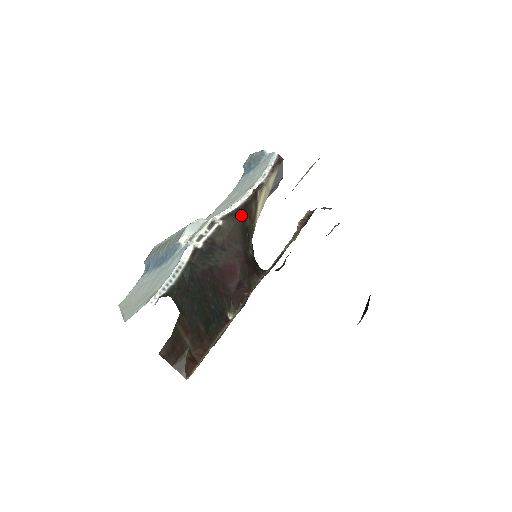
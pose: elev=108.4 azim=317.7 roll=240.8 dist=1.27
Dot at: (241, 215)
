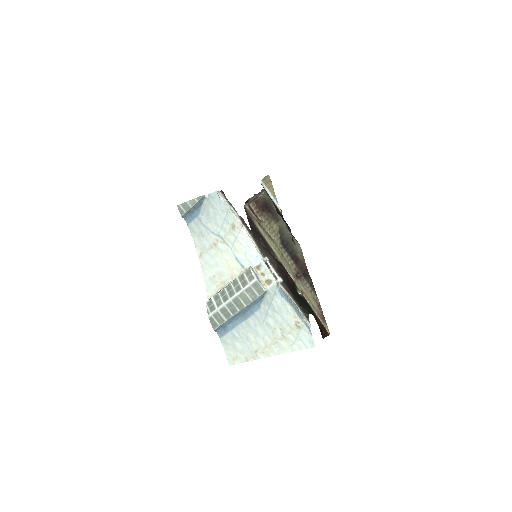
Dot at: (261, 244)
